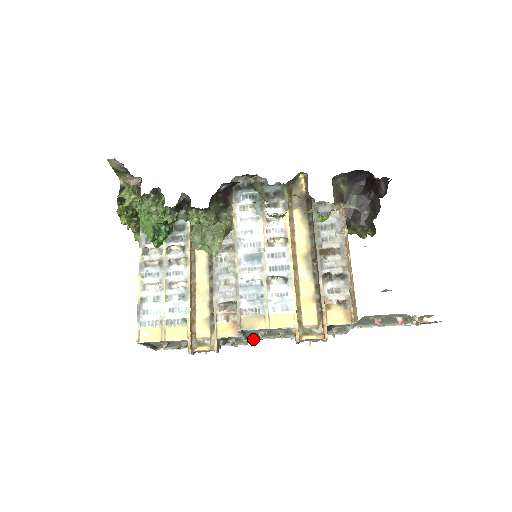
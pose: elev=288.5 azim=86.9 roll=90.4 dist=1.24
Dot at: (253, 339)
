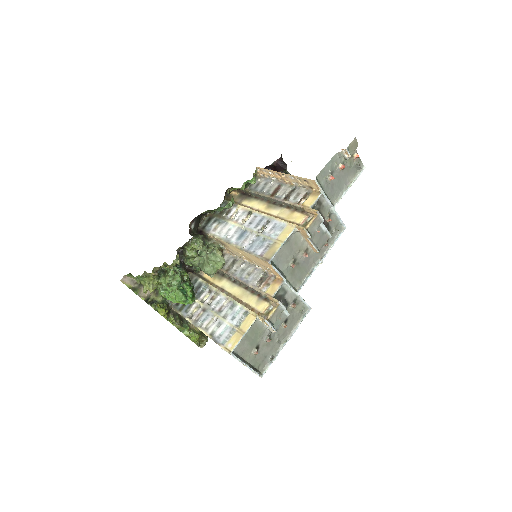
Dot at: (301, 287)
